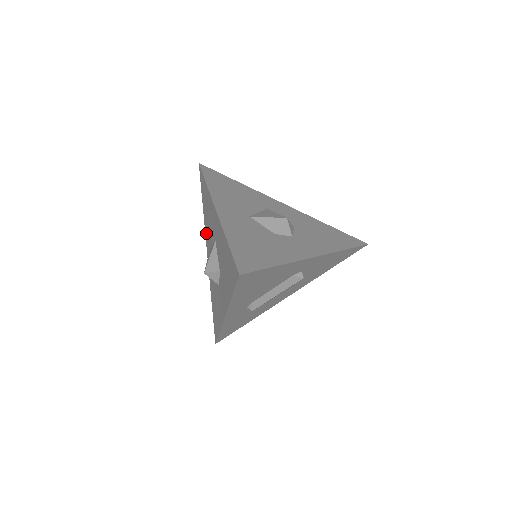
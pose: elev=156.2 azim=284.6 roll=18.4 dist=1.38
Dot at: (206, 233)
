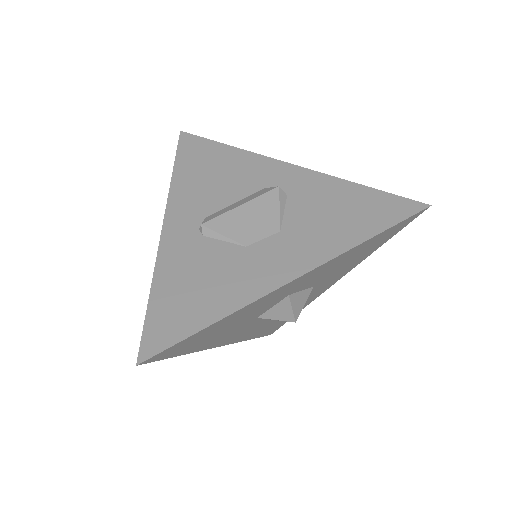
Dot at: occluded
